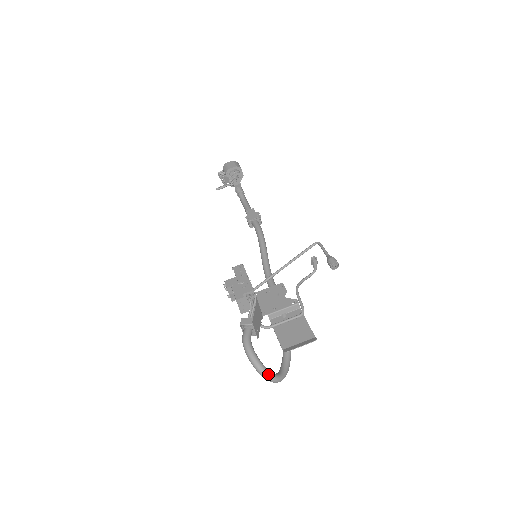
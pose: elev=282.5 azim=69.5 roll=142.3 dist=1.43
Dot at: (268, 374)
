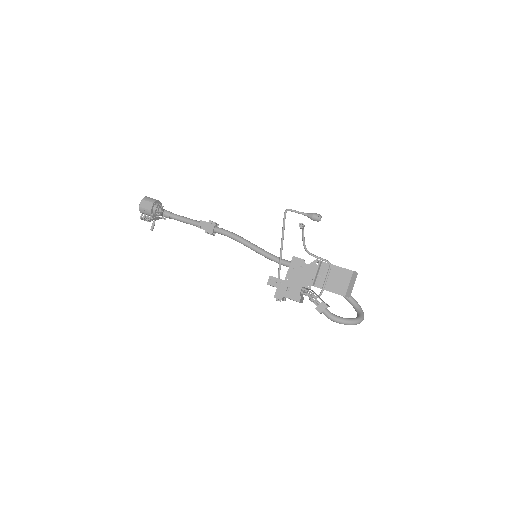
Dot at: (361, 320)
